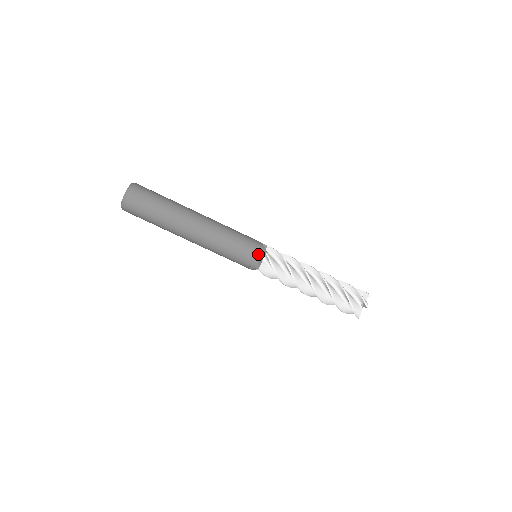
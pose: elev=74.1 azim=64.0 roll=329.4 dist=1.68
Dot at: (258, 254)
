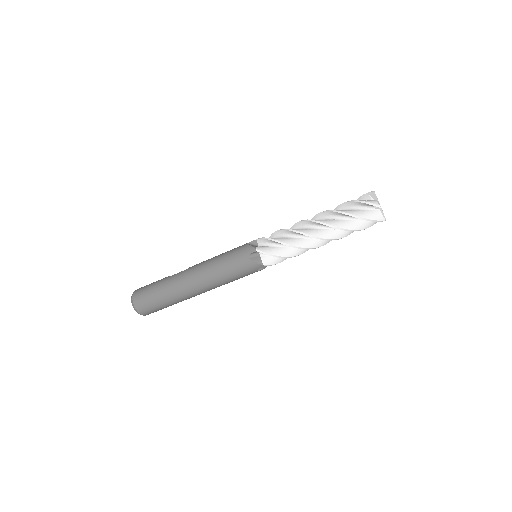
Dot at: (259, 268)
